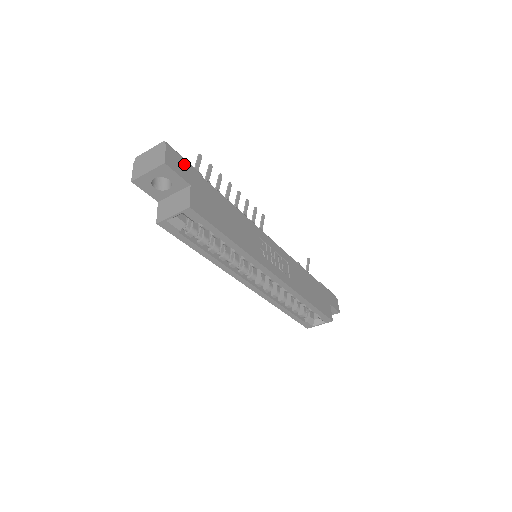
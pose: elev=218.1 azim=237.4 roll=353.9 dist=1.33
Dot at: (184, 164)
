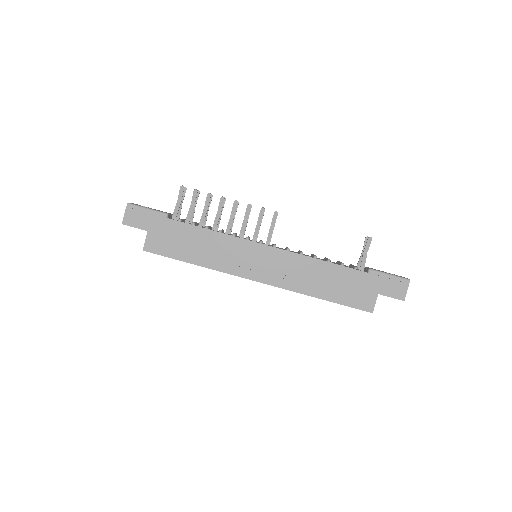
Dot at: (144, 215)
